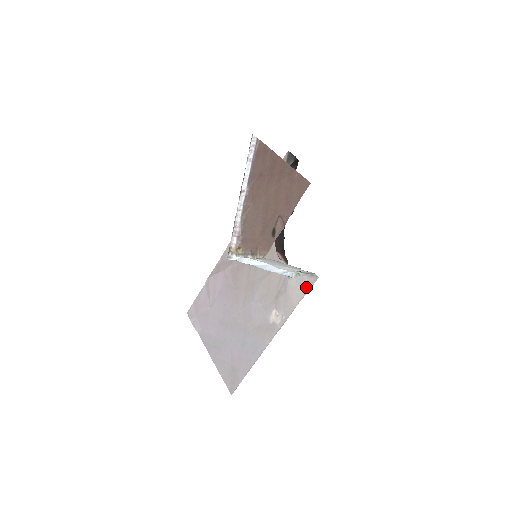
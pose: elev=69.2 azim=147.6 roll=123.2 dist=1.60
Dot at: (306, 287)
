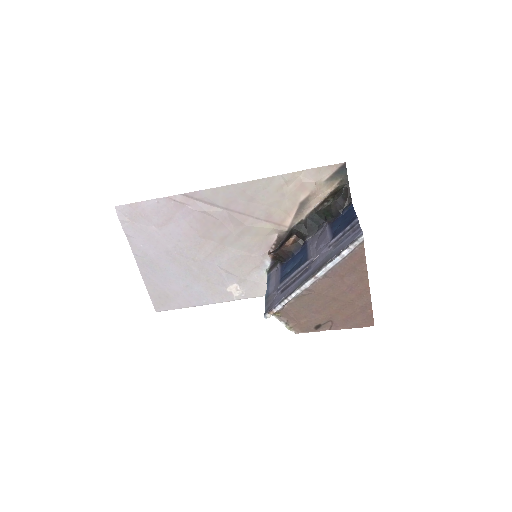
Dot at: occluded
